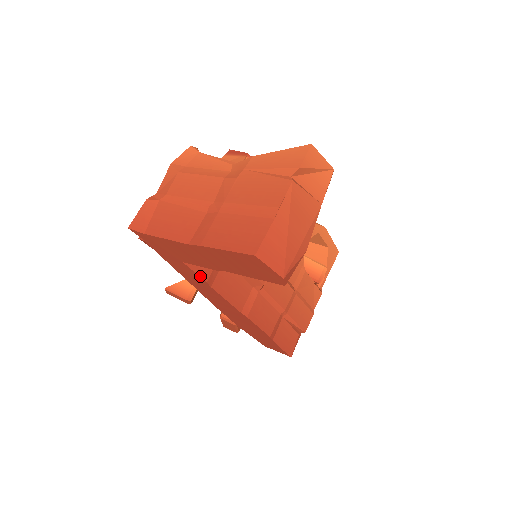
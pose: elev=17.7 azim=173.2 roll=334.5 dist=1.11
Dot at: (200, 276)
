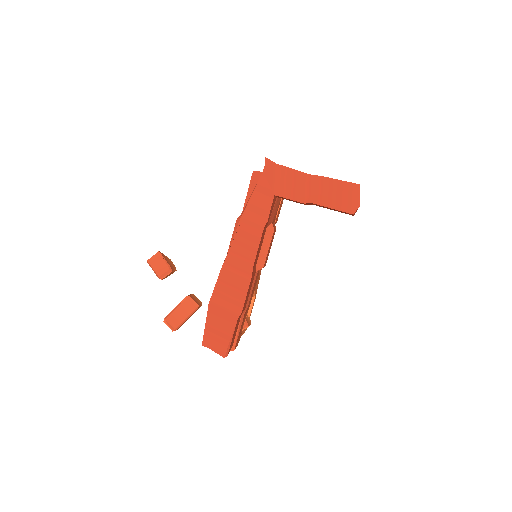
Dot at: (269, 214)
